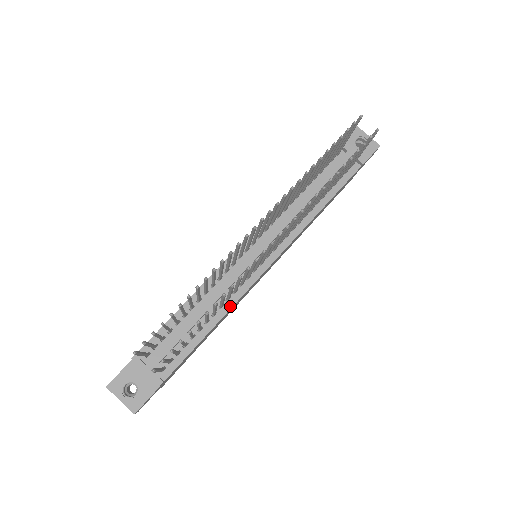
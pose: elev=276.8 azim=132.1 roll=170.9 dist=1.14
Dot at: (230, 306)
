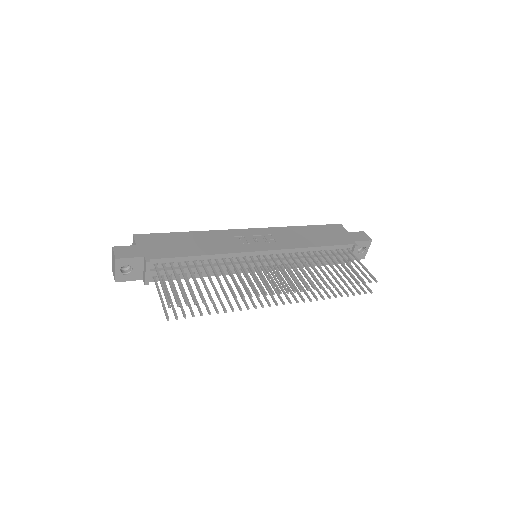
Dot at: (218, 274)
